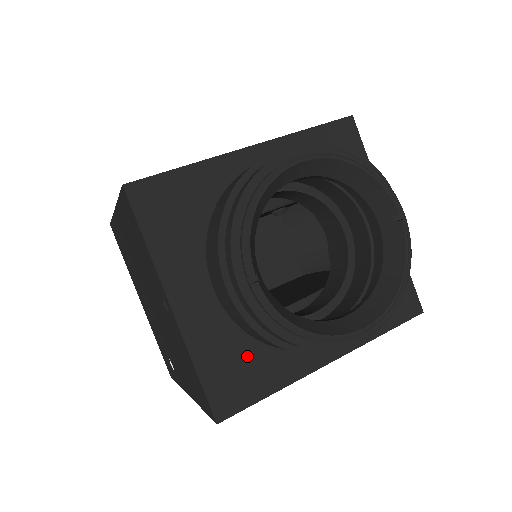
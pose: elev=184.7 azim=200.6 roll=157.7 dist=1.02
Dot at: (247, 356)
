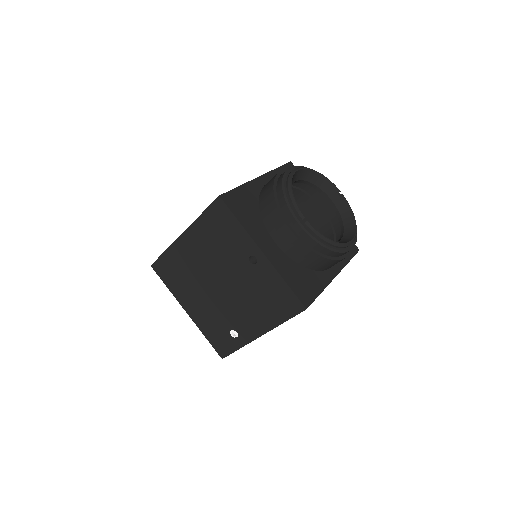
Dot at: (303, 275)
